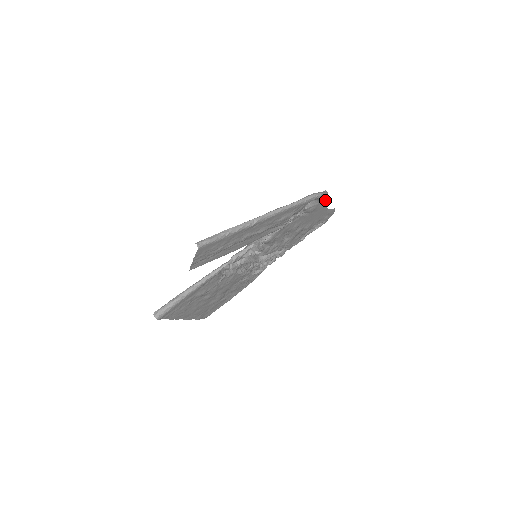
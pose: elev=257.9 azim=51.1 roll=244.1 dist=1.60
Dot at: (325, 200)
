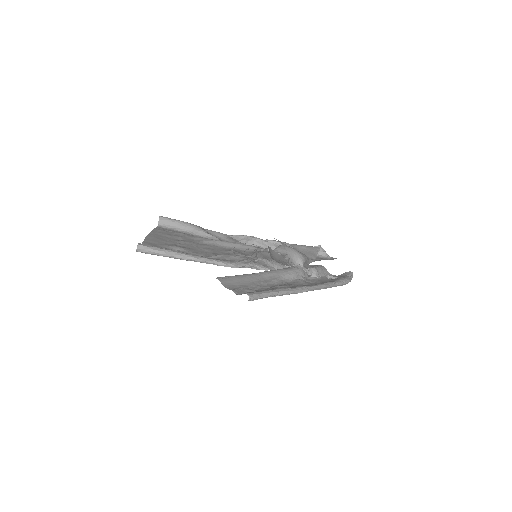
Dot at: occluded
